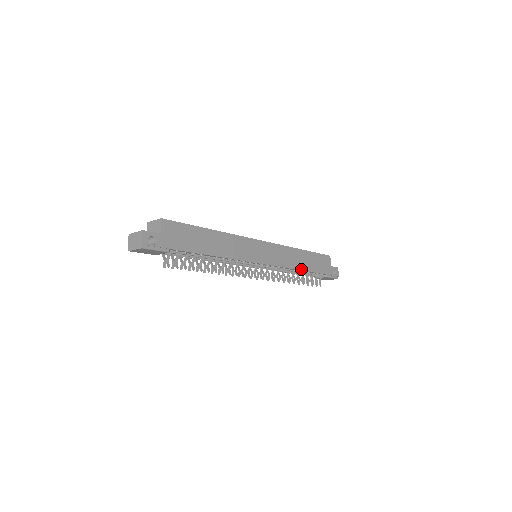
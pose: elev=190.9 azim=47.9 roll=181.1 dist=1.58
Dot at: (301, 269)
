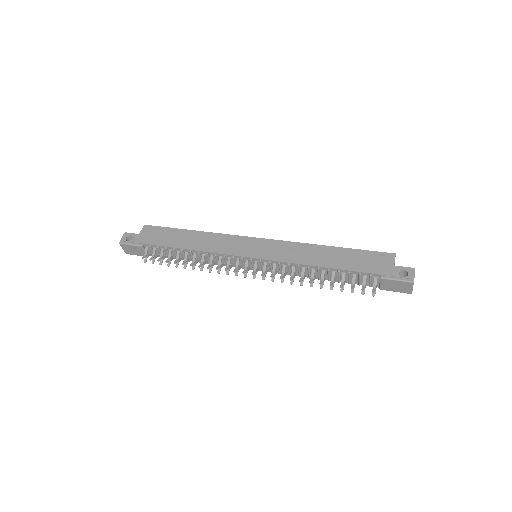
Dot at: (320, 265)
